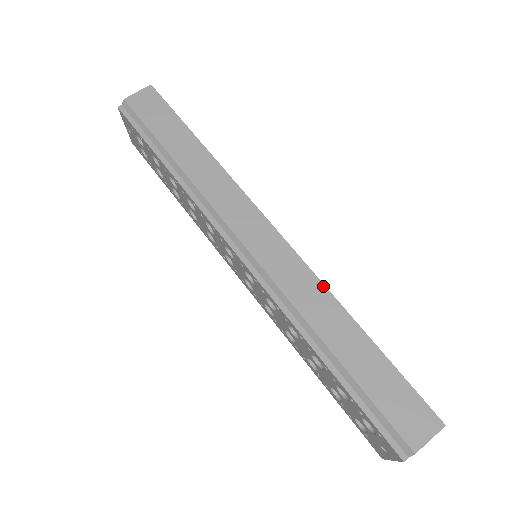
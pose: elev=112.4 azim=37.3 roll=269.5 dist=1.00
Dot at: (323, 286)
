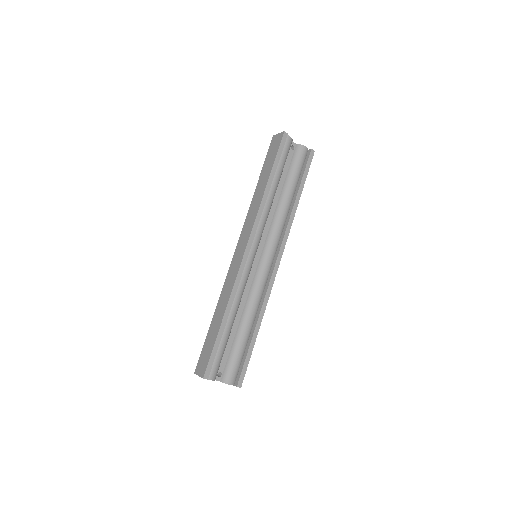
Dot at: (232, 289)
